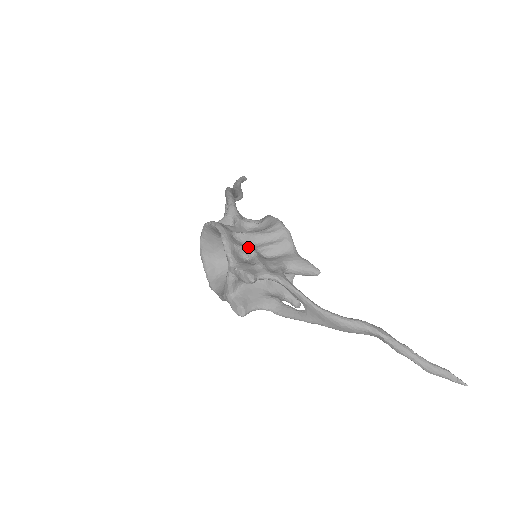
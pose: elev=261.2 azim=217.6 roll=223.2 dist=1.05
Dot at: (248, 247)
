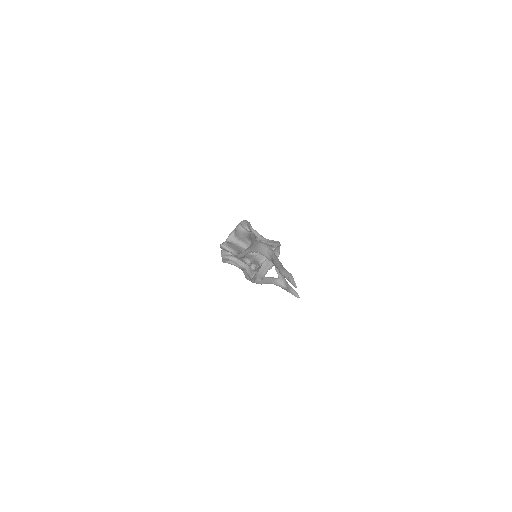
Dot at: occluded
